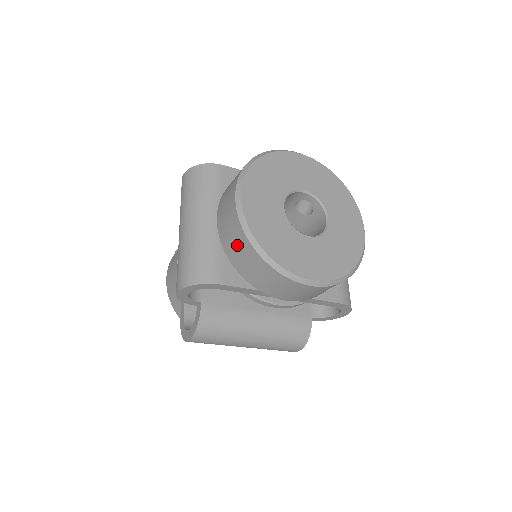
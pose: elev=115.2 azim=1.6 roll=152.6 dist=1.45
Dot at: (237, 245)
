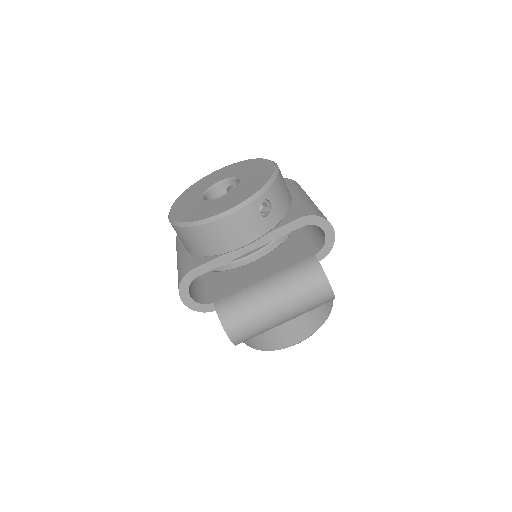
Dot at: (184, 239)
